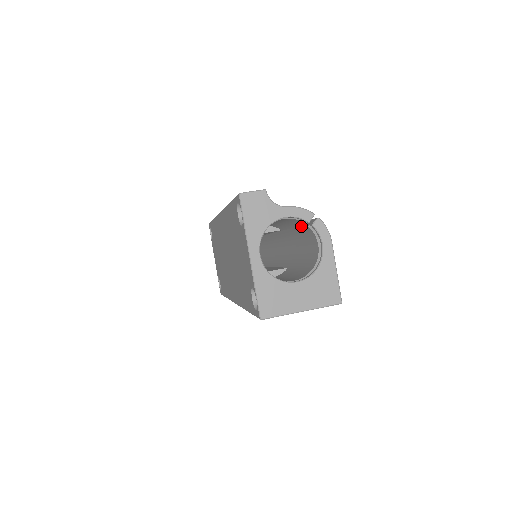
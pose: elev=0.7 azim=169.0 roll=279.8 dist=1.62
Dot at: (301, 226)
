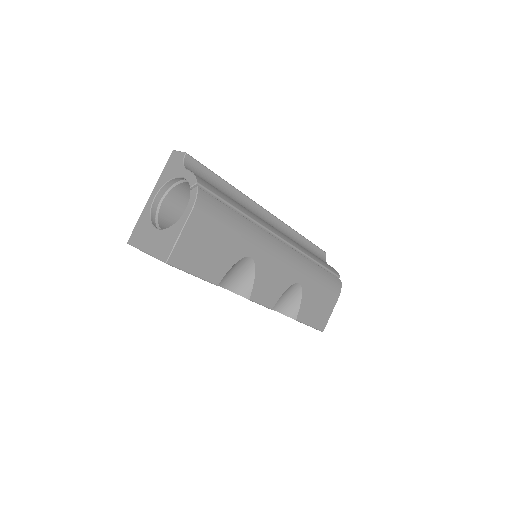
Dot at: occluded
